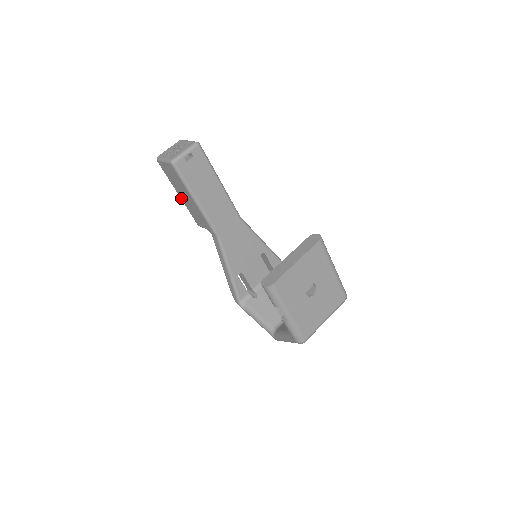
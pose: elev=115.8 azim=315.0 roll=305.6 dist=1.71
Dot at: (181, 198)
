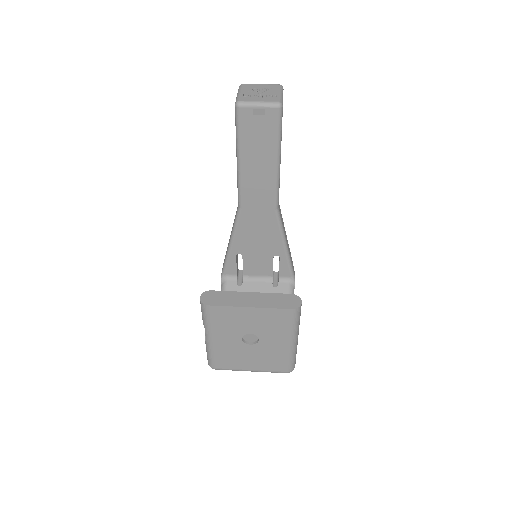
Dot at: occluded
